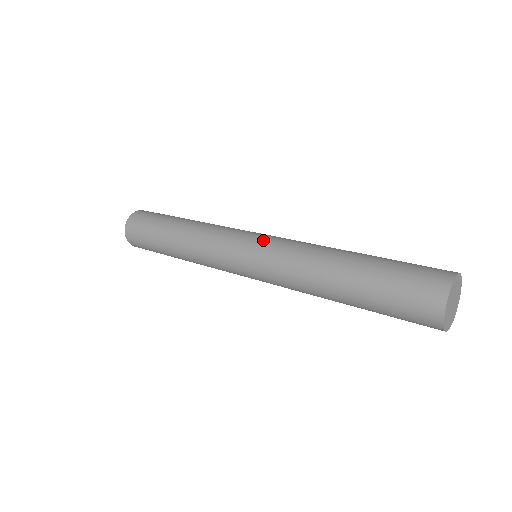
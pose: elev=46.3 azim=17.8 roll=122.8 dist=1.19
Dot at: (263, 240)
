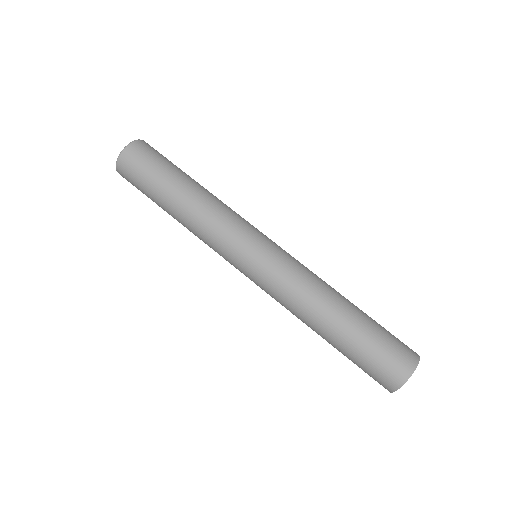
Dot at: occluded
